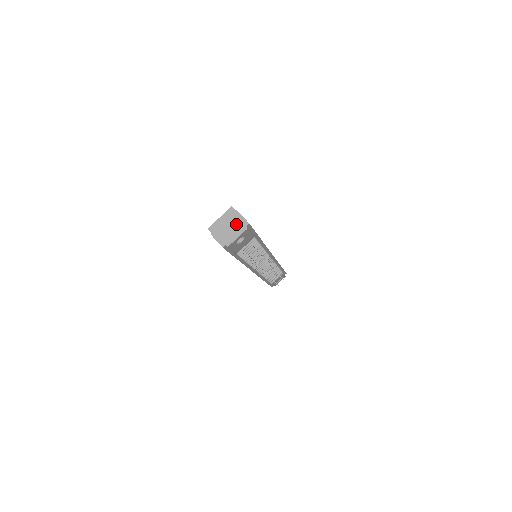
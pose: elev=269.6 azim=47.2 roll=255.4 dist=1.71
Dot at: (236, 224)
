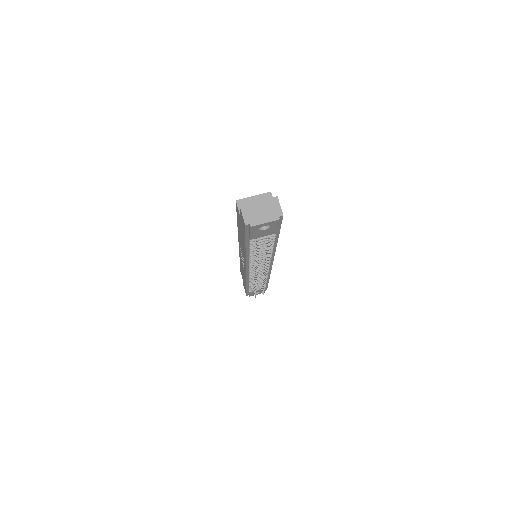
Dot at: (270, 209)
